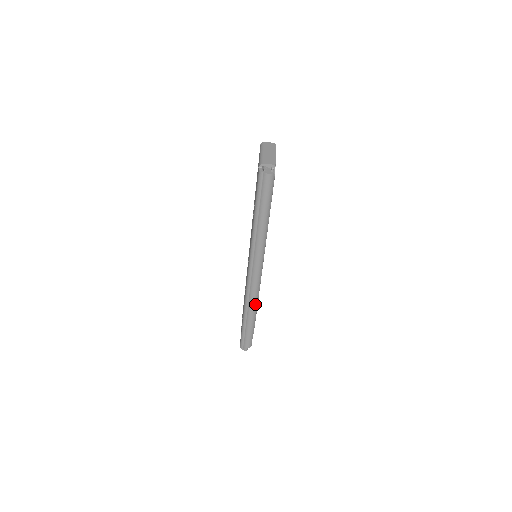
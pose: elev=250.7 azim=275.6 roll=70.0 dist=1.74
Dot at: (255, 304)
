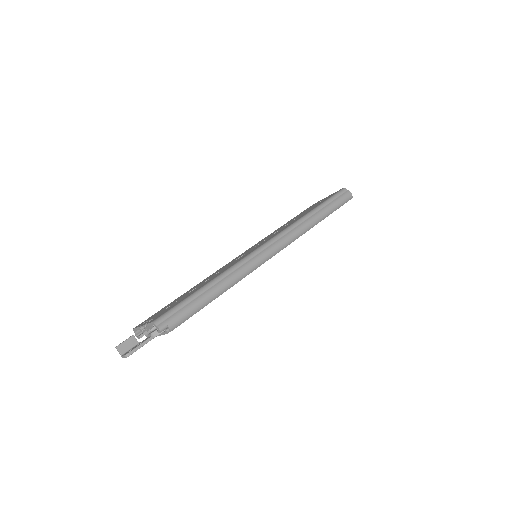
Dot at: (241, 277)
